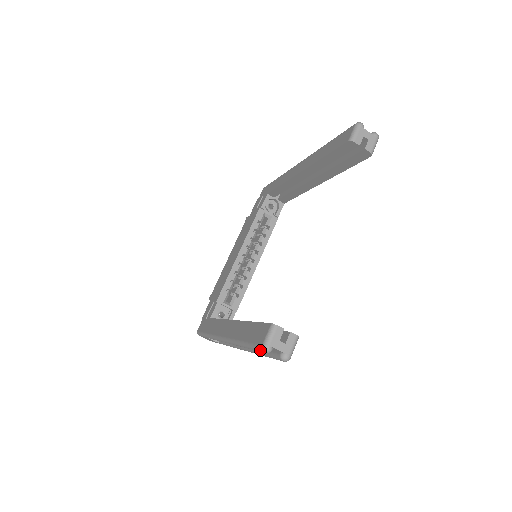
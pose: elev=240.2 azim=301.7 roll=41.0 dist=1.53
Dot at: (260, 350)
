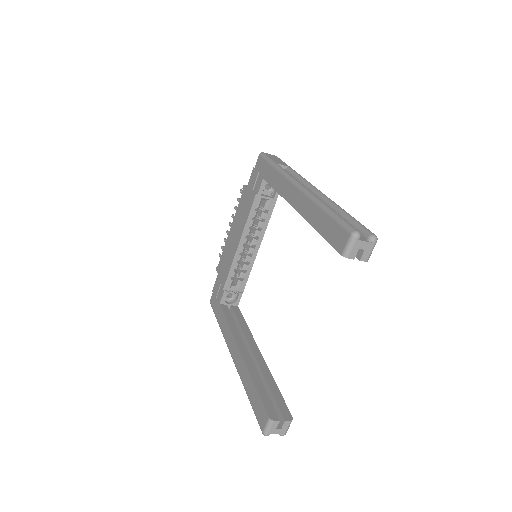
Dot at: (261, 430)
